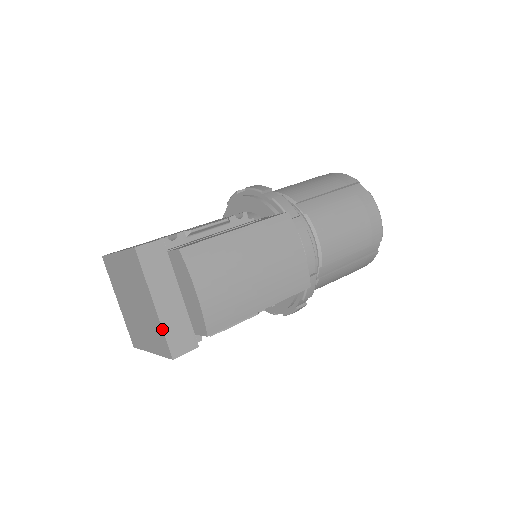
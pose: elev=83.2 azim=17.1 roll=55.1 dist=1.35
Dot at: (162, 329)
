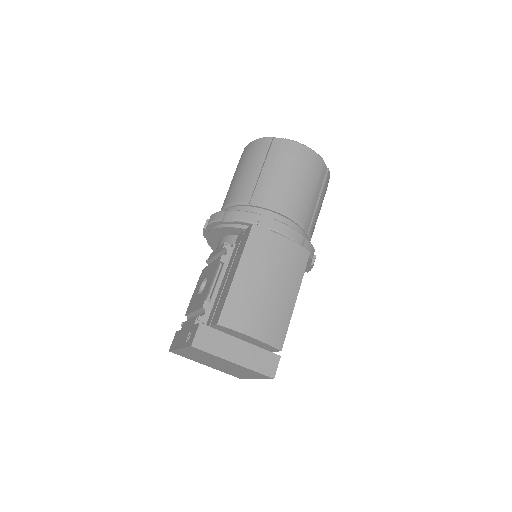
Dot at: (252, 370)
